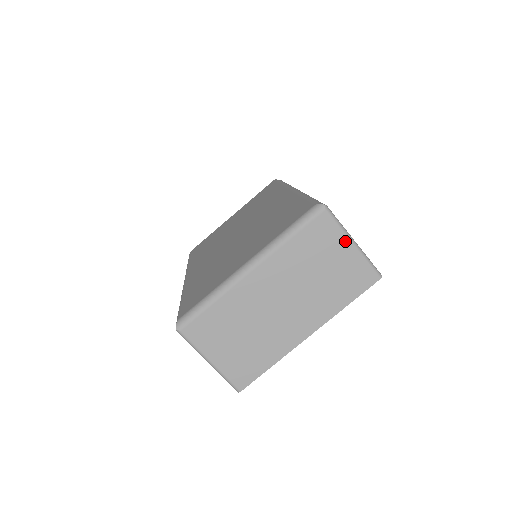
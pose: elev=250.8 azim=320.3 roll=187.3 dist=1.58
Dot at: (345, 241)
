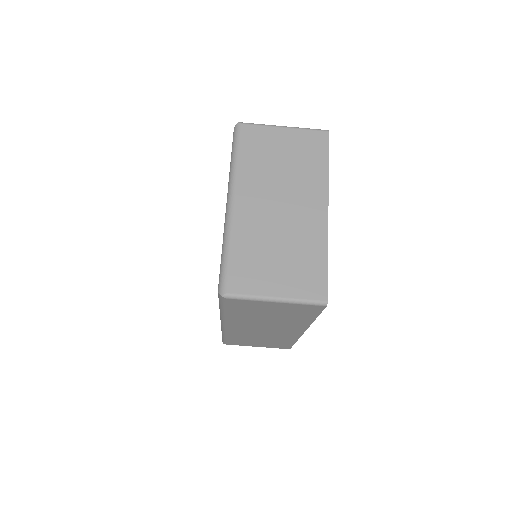
Dot at: (277, 130)
